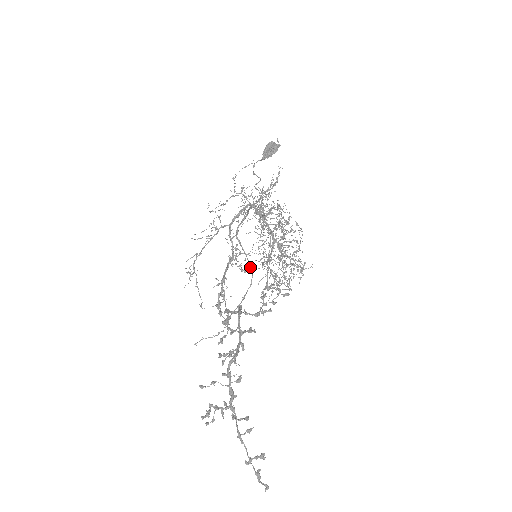
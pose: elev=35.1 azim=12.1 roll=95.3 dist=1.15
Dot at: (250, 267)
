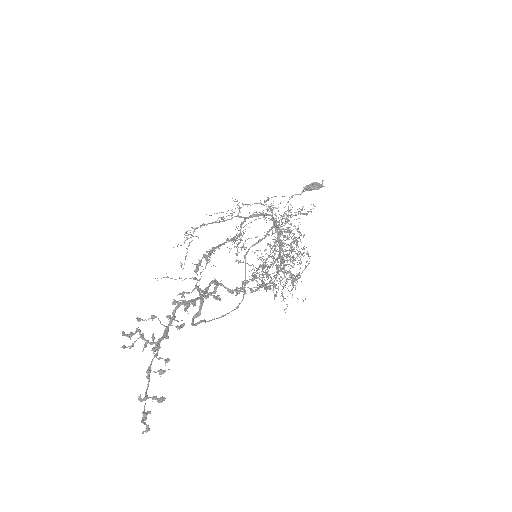
Dot at: occluded
